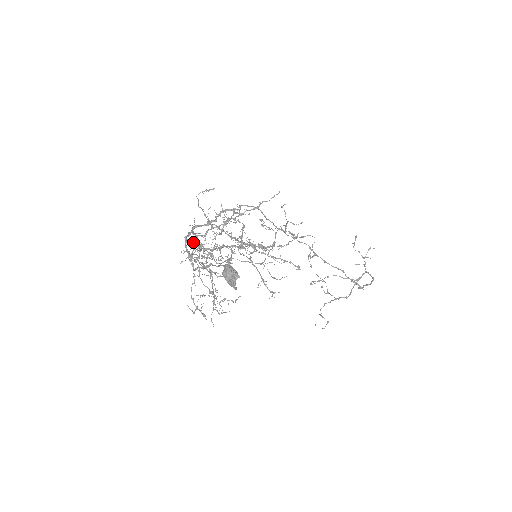
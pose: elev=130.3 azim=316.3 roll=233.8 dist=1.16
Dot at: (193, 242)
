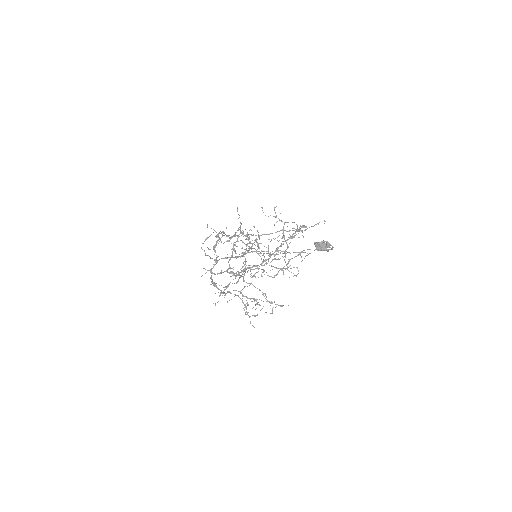
Dot at: (243, 270)
